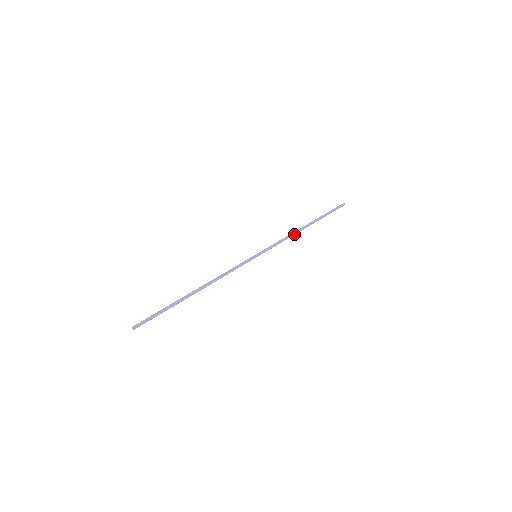
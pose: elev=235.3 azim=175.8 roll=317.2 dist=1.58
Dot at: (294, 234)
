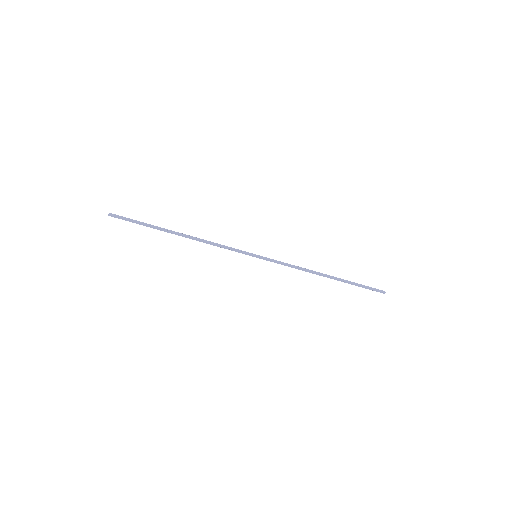
Dot at: (308, 271)
